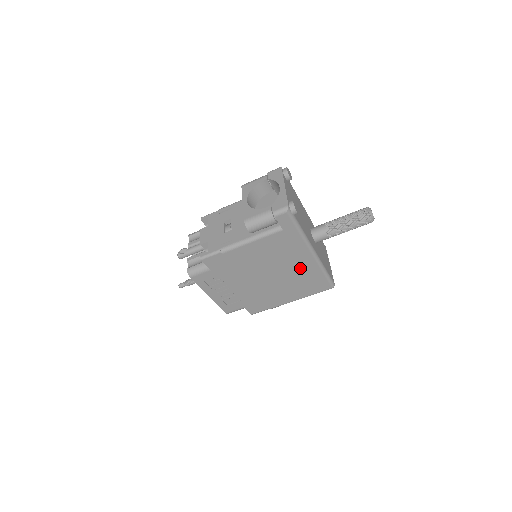
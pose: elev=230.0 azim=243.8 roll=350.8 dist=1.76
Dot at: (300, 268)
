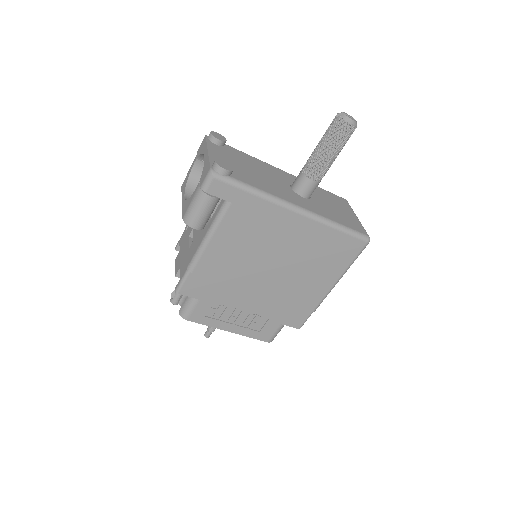
Dot at: (300, 239)
